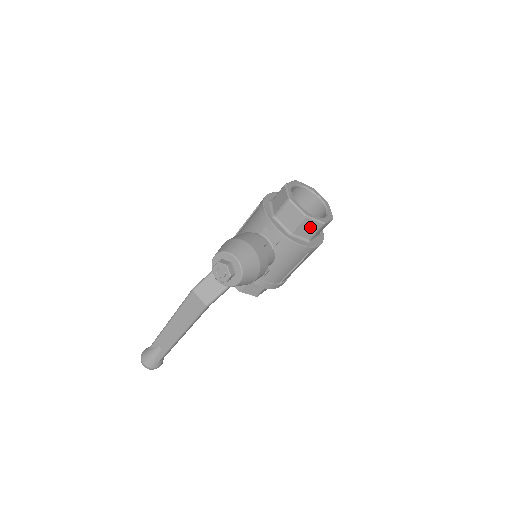
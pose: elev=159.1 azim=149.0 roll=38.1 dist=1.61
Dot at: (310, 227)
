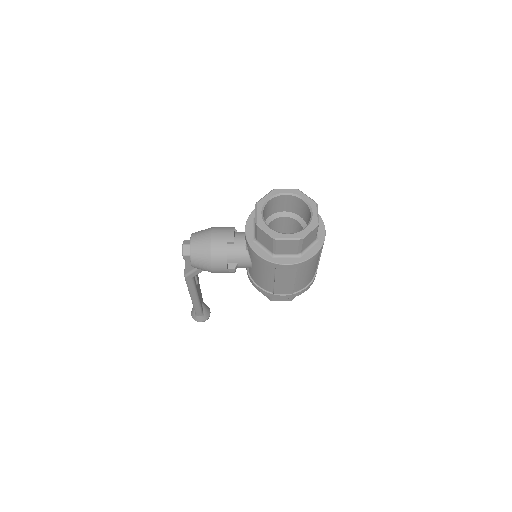
Dot at: (266, 238)
